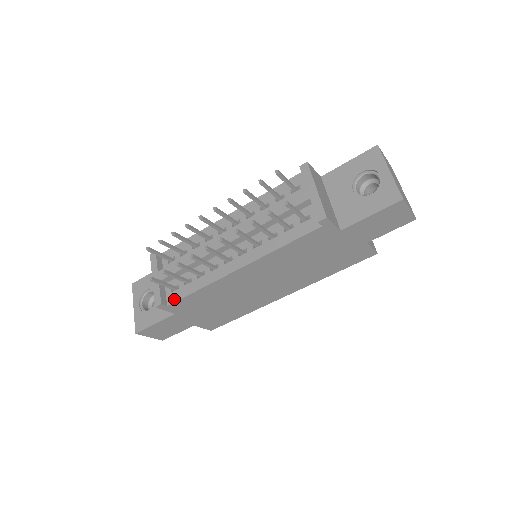
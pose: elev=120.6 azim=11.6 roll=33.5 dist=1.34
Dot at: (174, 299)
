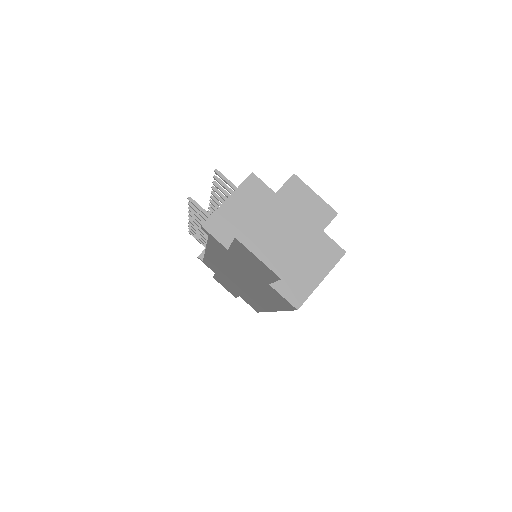
Dot at: occluded
